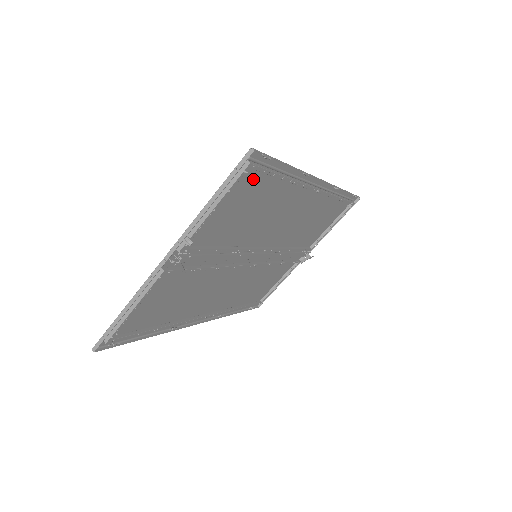
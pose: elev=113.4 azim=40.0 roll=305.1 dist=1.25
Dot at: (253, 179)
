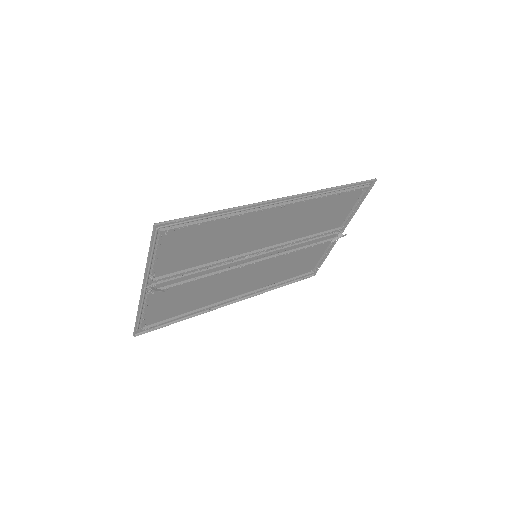
Dot at: (182, 231)
